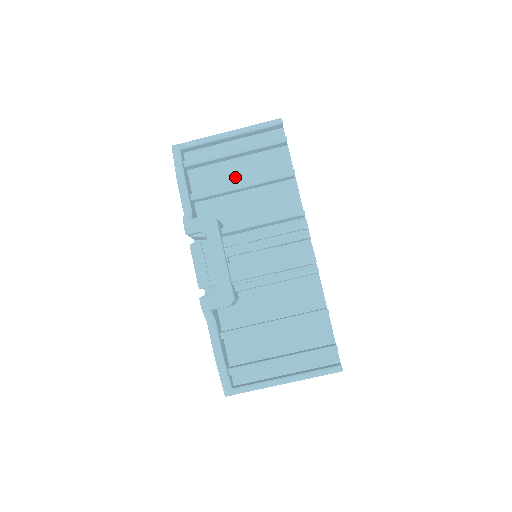
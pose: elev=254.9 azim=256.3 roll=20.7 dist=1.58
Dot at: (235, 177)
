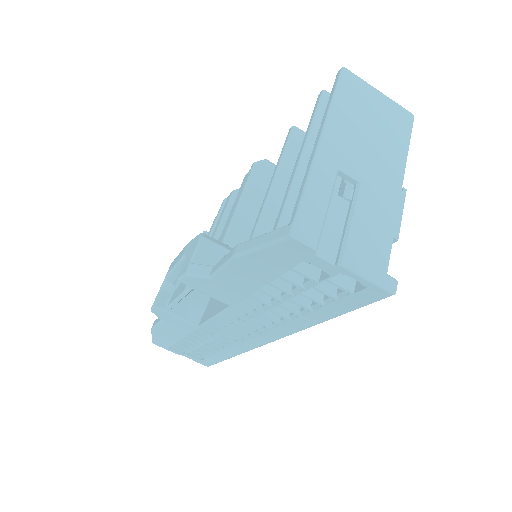
Dot at: occluded
